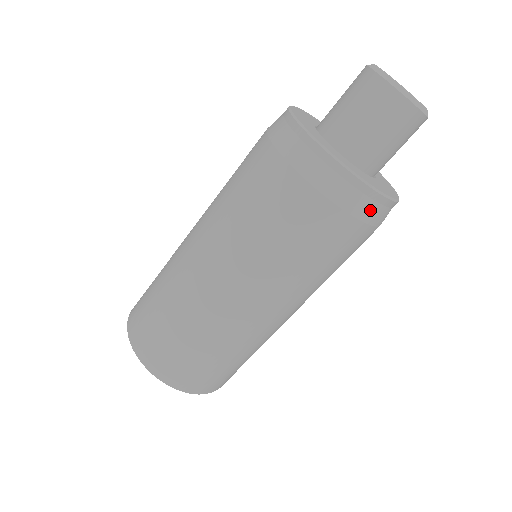
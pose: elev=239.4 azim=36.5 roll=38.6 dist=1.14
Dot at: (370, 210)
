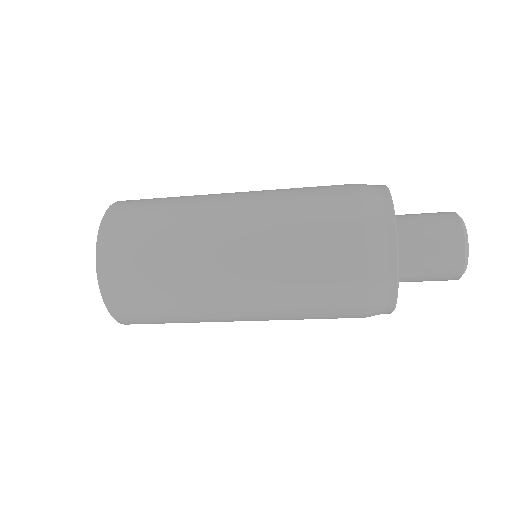
Dot at: (379, 303)
